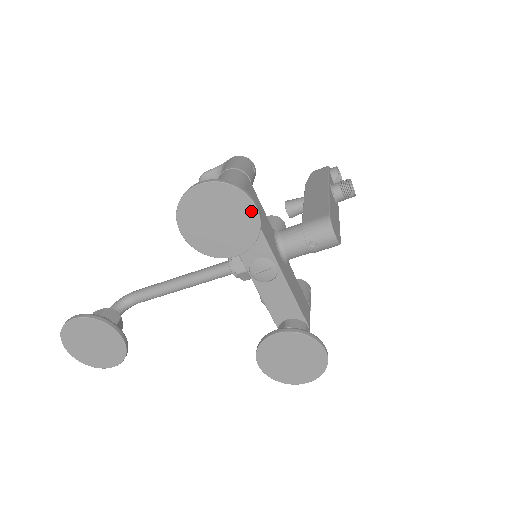
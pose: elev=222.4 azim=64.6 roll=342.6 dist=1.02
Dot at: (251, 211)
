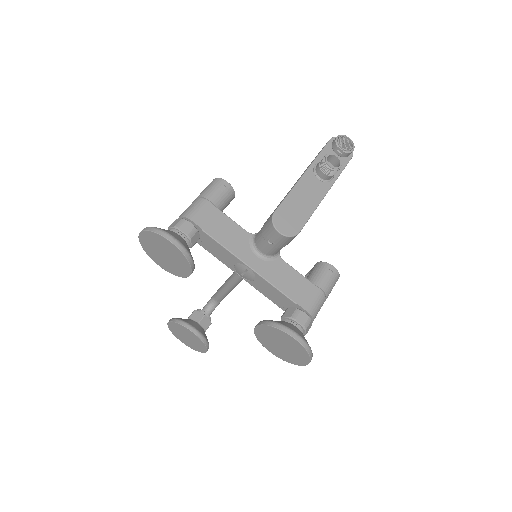
Dot at: (170, 244)
